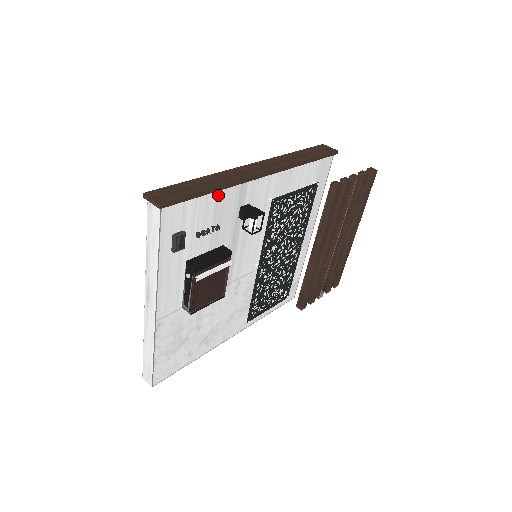
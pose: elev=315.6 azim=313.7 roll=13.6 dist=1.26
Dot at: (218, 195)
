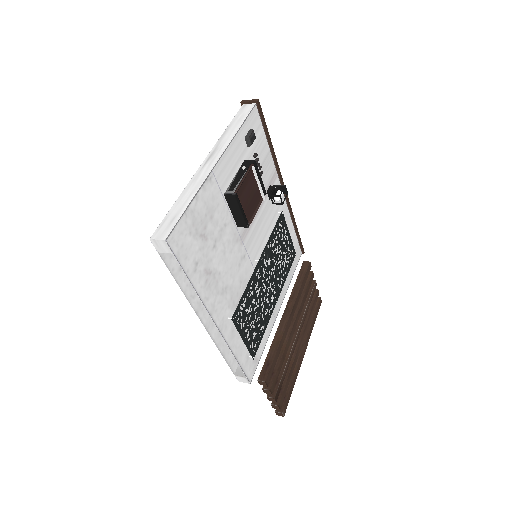
Dot at: (268, 154)
